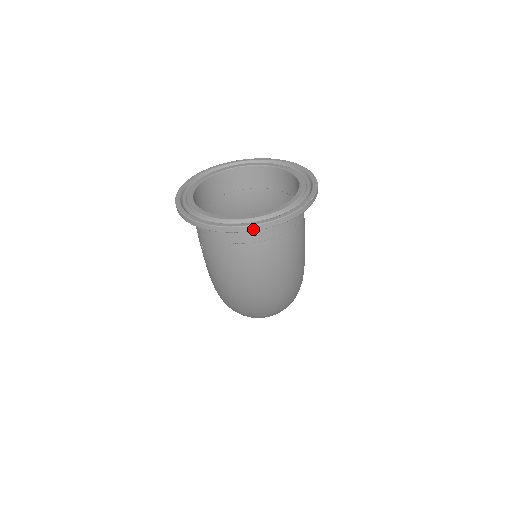
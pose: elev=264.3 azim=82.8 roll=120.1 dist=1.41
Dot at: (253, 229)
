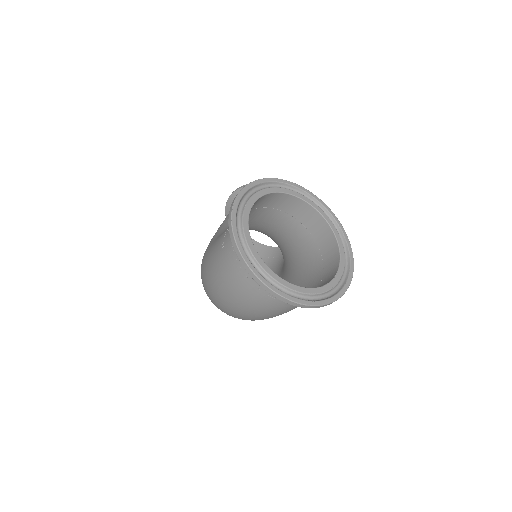
Dot at: (271, 293)
